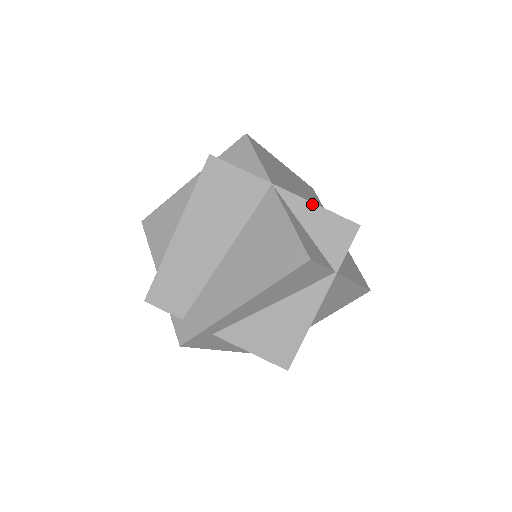
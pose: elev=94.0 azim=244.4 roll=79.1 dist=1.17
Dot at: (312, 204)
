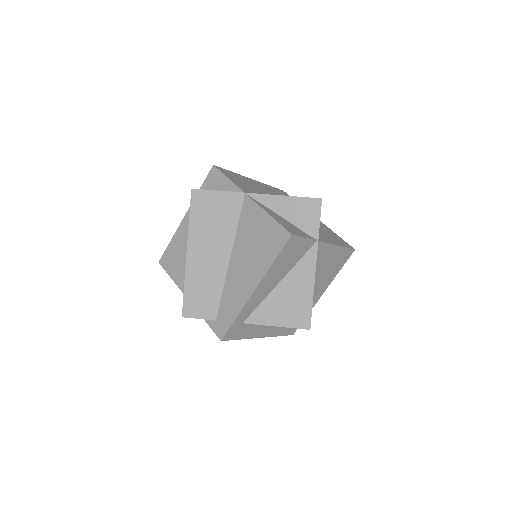
Dot at: (280, 196)
